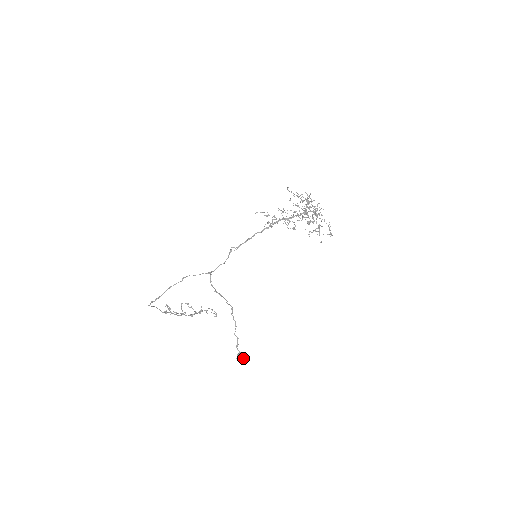
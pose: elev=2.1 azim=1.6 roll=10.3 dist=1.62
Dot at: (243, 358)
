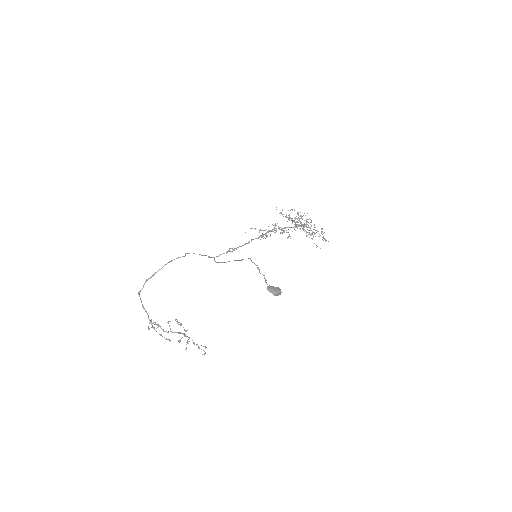
Dot at: (275, 289)
